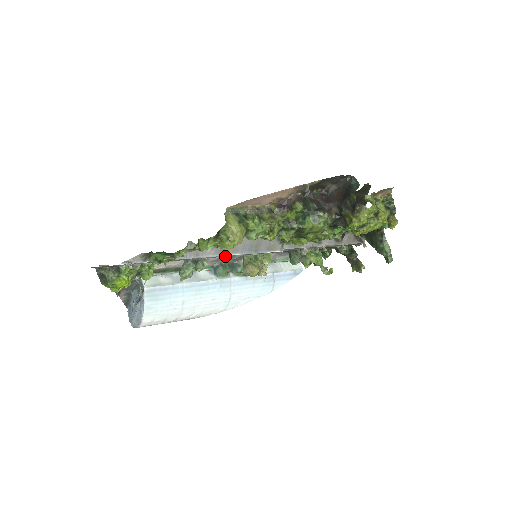
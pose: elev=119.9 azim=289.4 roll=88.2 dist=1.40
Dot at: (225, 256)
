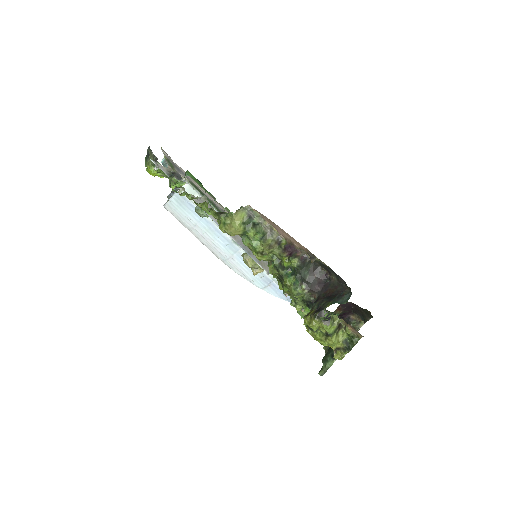
Dot at: occluded
